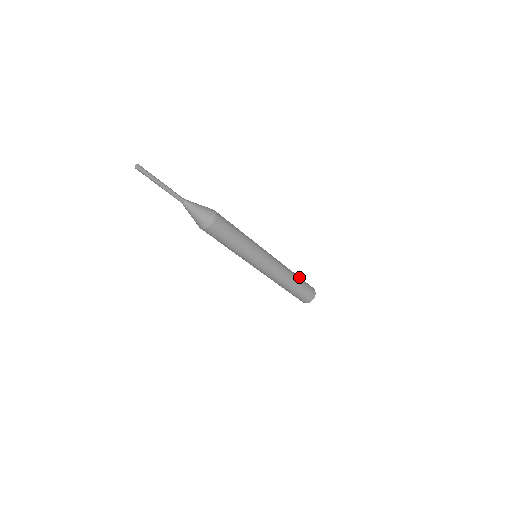
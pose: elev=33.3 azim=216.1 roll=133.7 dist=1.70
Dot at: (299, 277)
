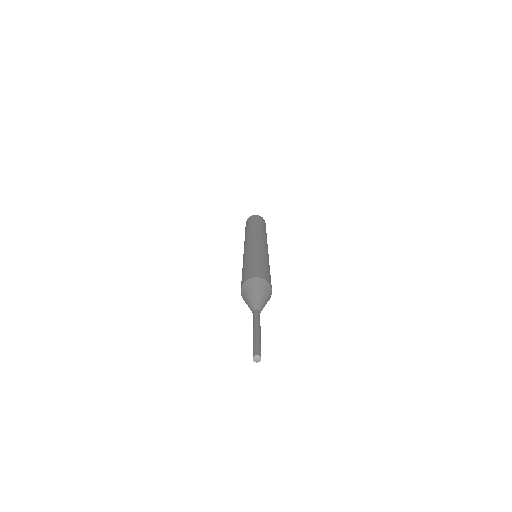
Dot at: (265, 229)
